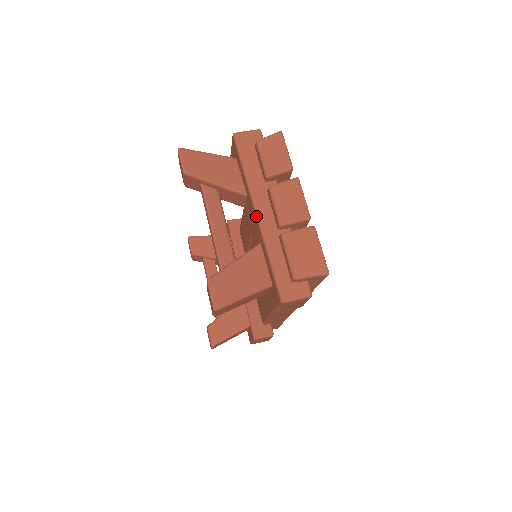
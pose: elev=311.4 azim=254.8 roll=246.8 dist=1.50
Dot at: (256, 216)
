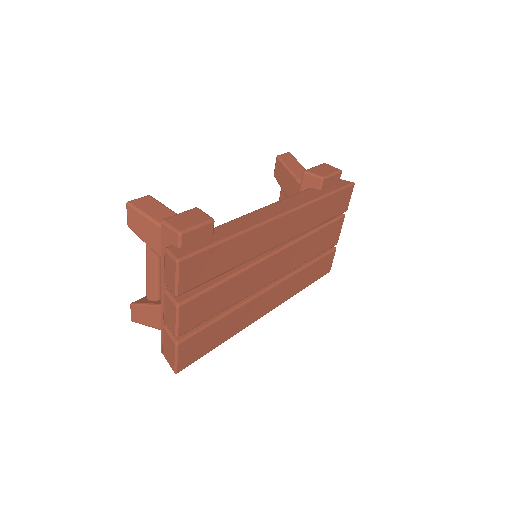
Dot at: (161, 295)
